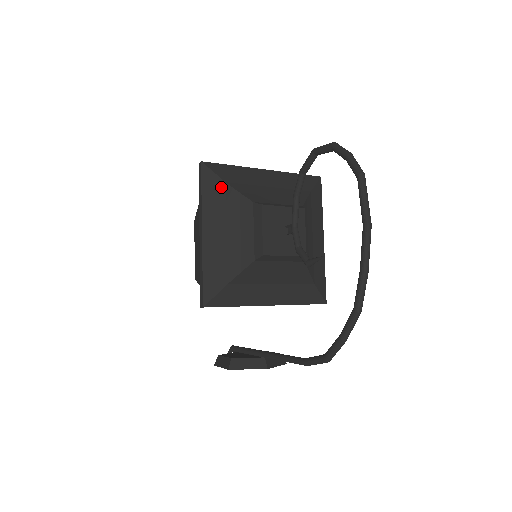
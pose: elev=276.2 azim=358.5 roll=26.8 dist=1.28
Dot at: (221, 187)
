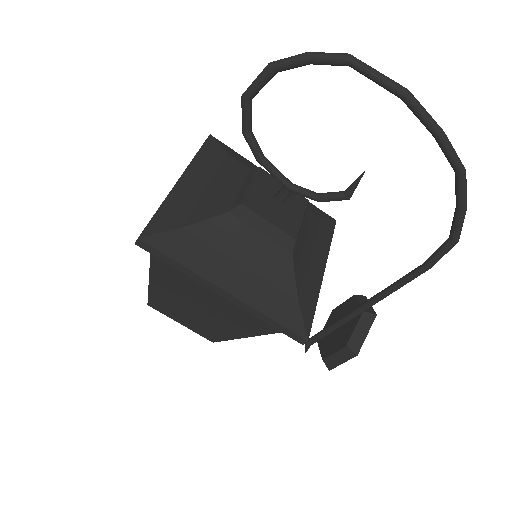
Dot at: (185, 236)
